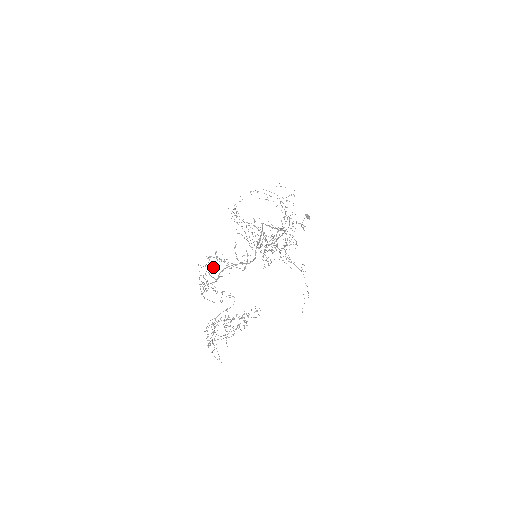
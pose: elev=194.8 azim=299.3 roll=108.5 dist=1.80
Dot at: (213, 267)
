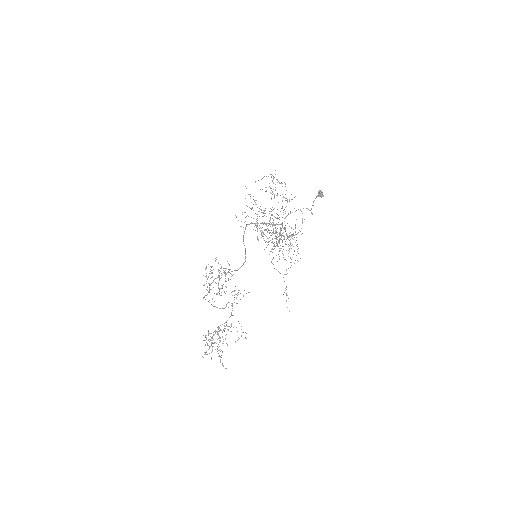
Dot at: occluded
